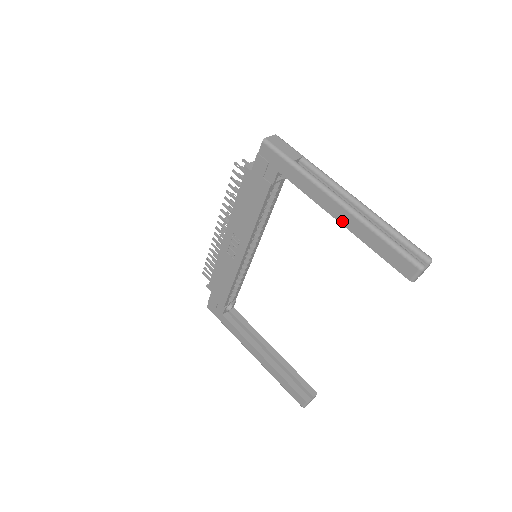
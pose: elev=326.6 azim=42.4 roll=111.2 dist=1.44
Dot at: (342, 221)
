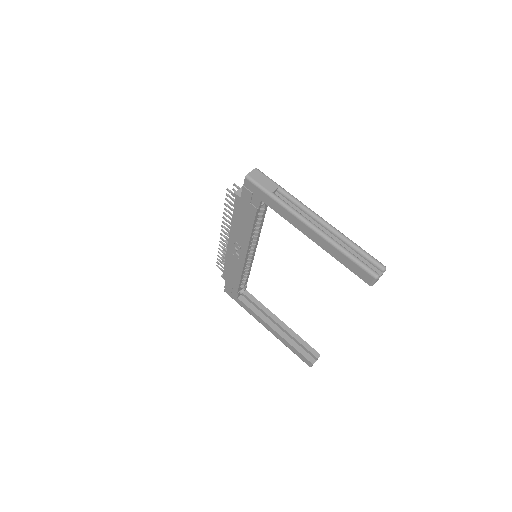
Dot at: (314, 240)
